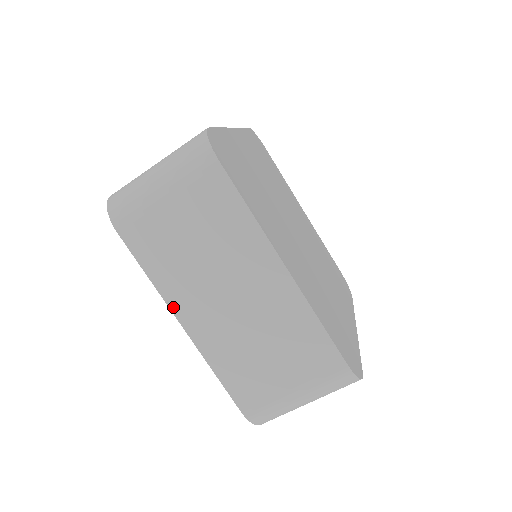
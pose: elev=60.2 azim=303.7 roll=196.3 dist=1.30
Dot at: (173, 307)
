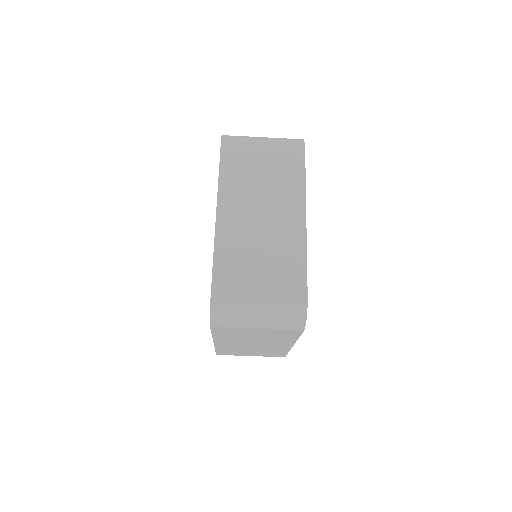
Dot at: (216, 341)
